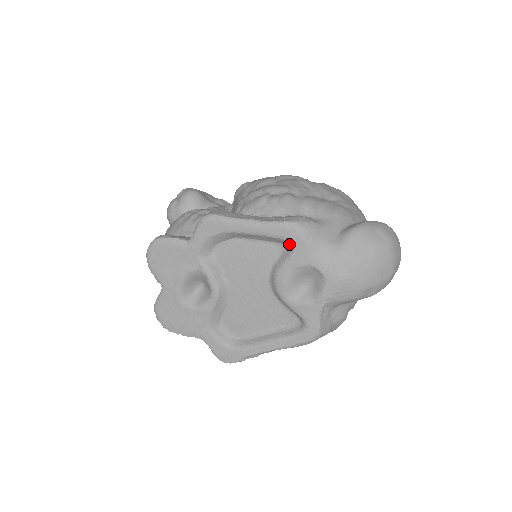
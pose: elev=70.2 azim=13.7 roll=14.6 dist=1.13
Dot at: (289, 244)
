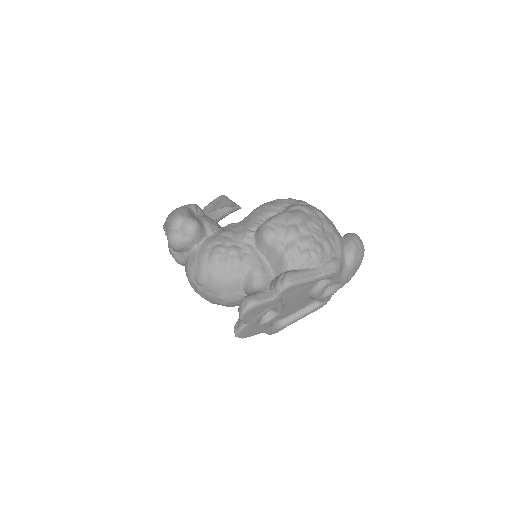
Dot at: (330, 278)
